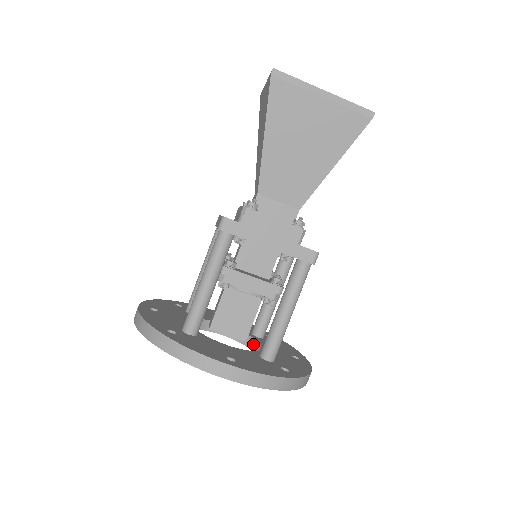
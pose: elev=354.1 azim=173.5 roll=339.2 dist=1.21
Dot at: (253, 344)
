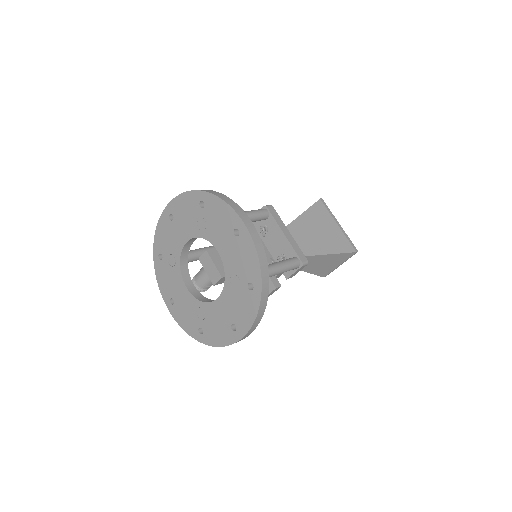
Dot at: (211, 301)
